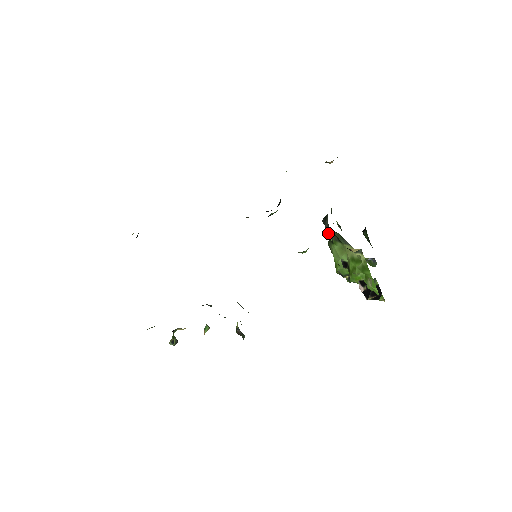
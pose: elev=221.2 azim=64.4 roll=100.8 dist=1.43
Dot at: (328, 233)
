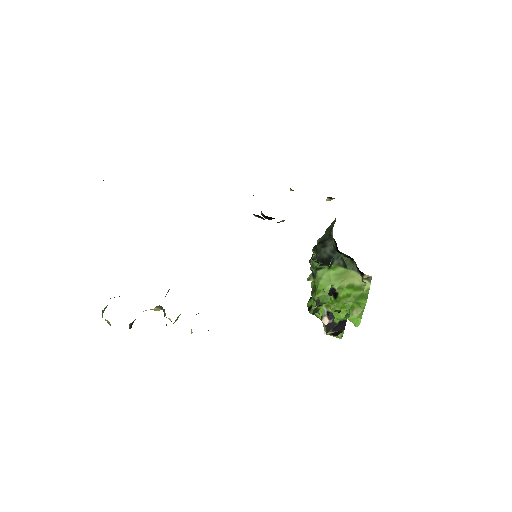
Dot at: (328, 257)
